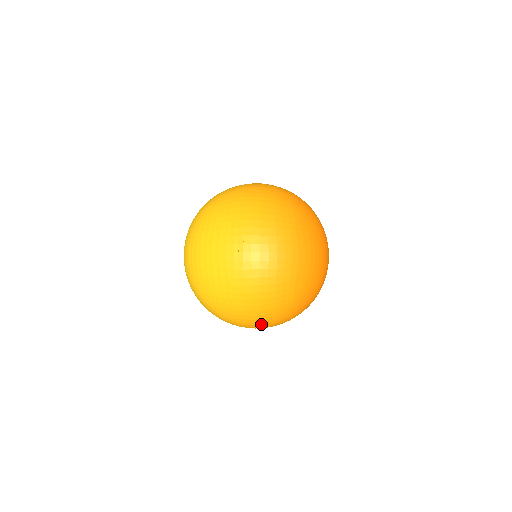
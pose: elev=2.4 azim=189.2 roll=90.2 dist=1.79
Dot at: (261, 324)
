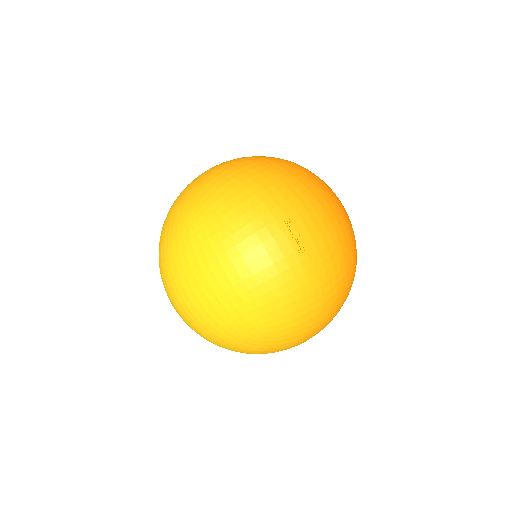
Dot at: (329, 322)
